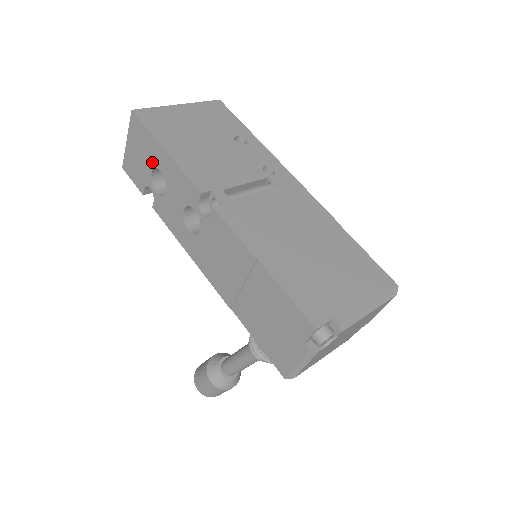
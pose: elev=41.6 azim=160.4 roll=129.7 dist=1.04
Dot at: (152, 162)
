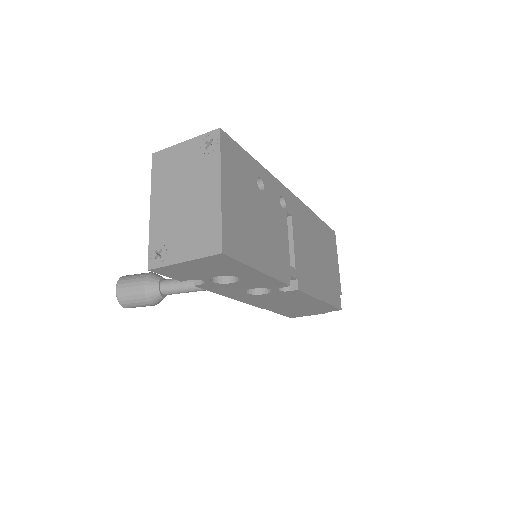
Dot at: (227, 274)
